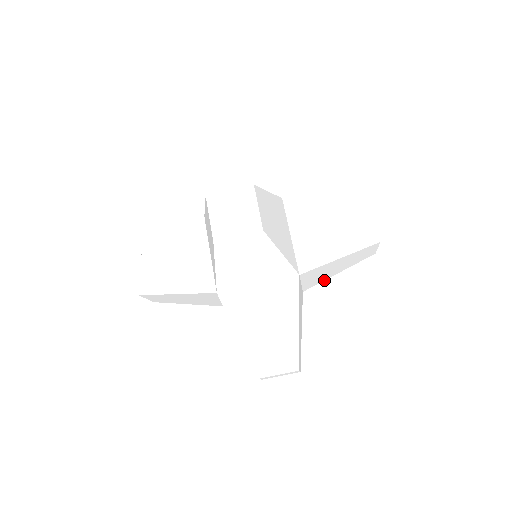
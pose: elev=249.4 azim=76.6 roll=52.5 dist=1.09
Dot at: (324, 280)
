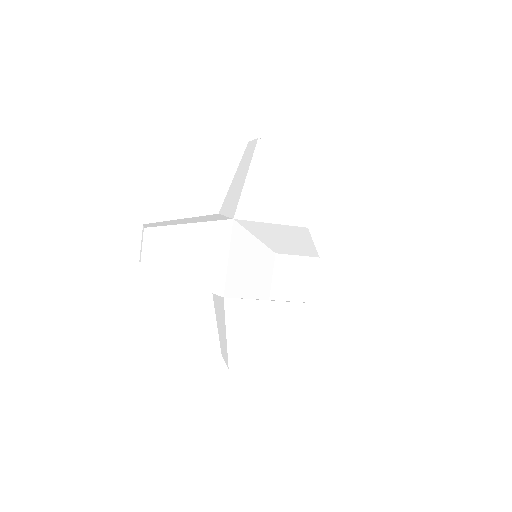
Dot at: occluded
